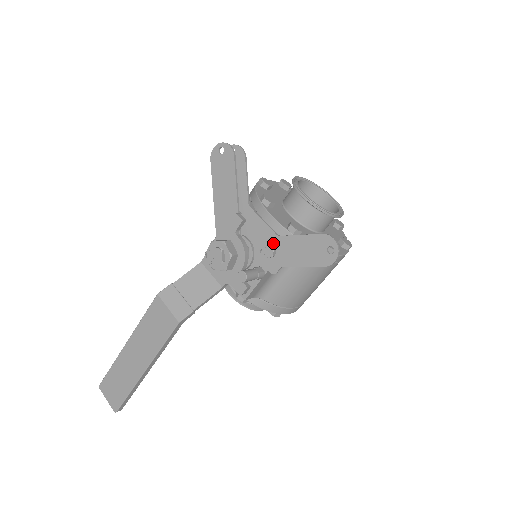
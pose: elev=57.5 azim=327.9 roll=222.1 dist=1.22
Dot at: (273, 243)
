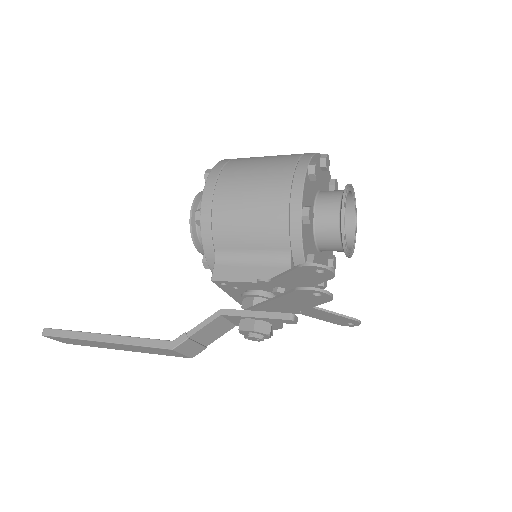
Dot at: occluded
